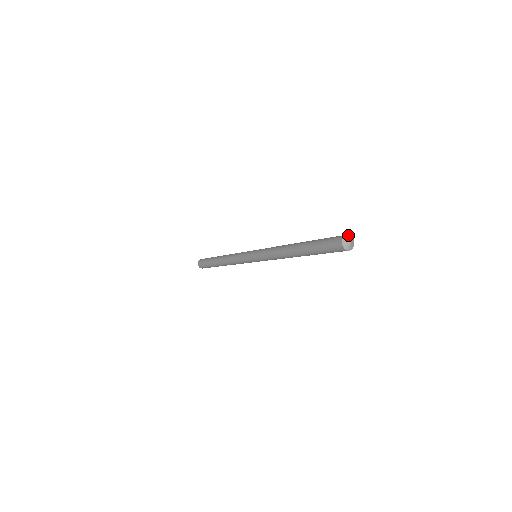
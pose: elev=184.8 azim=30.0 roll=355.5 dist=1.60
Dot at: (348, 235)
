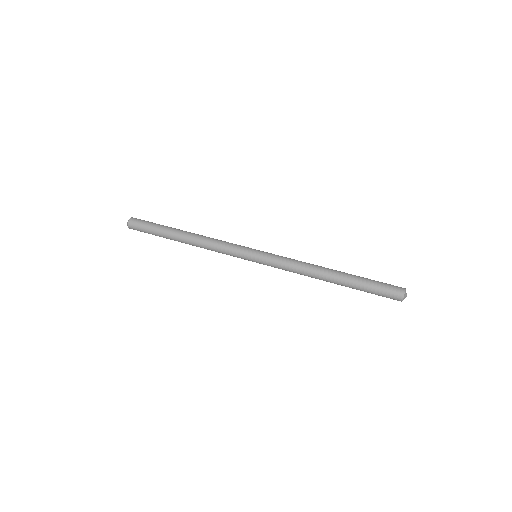
Dot at: occluded
